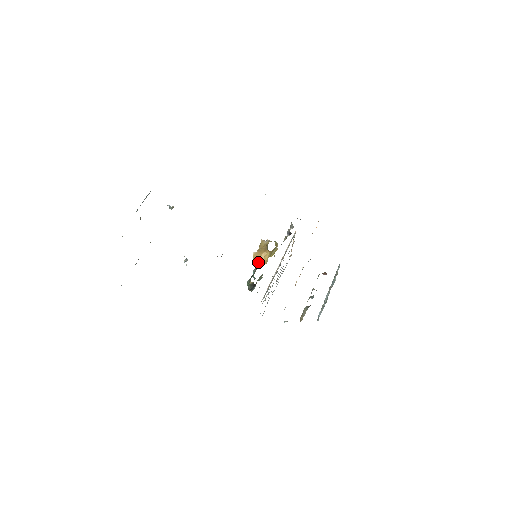
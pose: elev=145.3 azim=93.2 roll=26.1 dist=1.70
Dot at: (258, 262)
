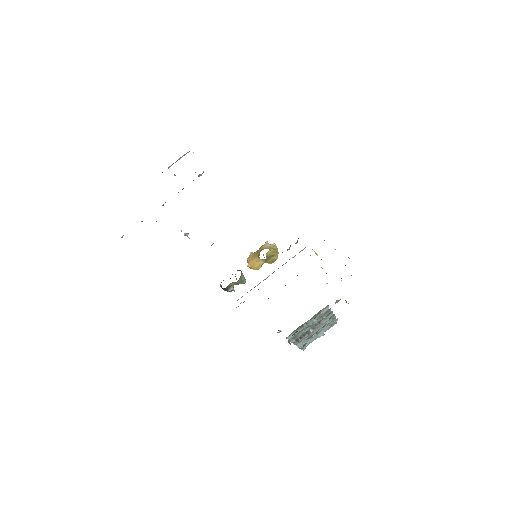
Dot at: (248, 264)
